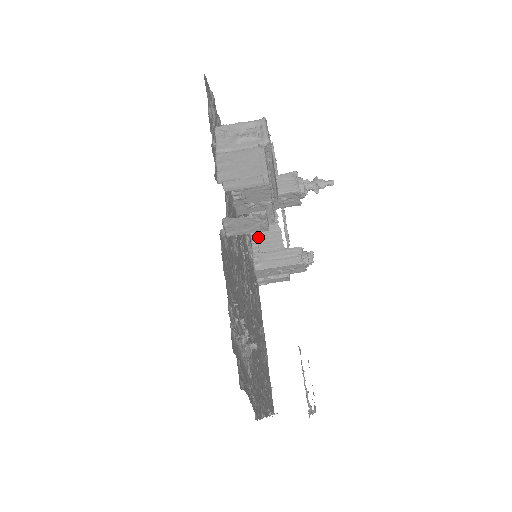
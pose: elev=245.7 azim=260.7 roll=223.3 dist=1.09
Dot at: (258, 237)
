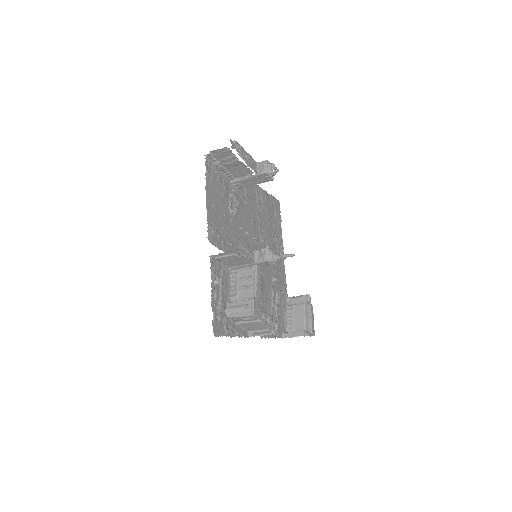
Dot at: (228, 171)
